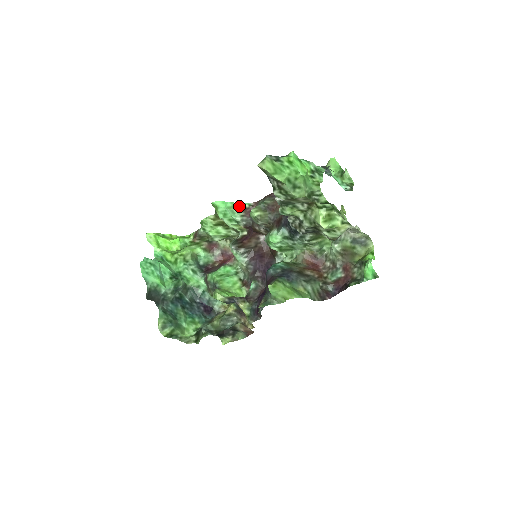
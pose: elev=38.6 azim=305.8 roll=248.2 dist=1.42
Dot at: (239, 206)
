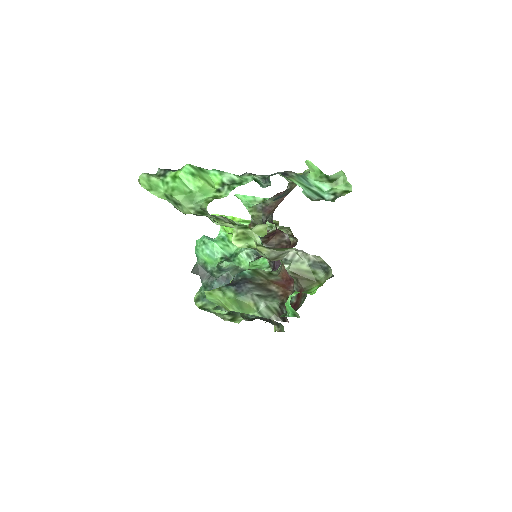
Dot at: (263, 200)
